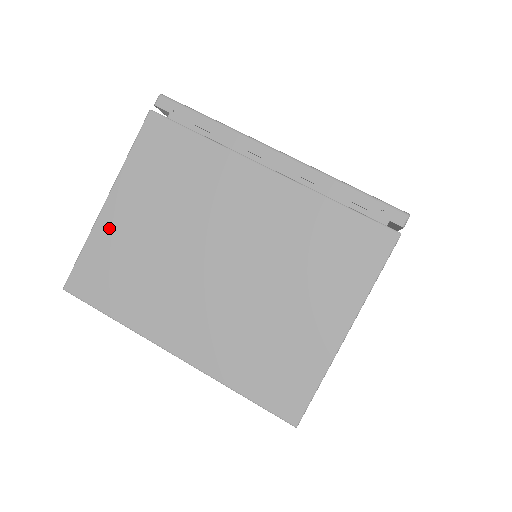
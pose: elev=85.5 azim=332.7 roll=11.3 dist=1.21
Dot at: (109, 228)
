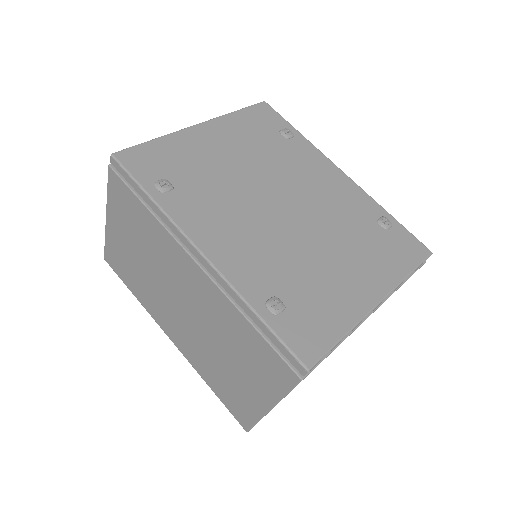
Dot at: occluded
